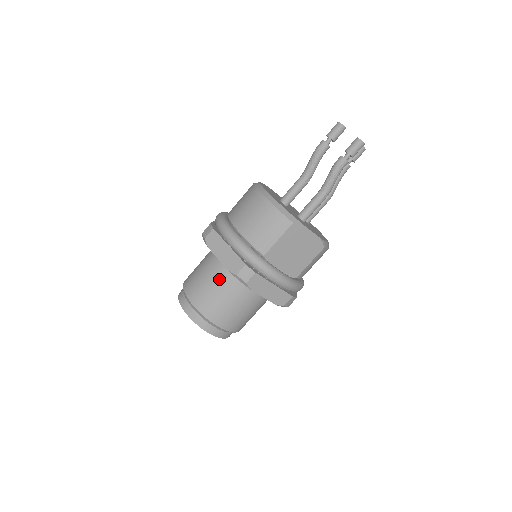
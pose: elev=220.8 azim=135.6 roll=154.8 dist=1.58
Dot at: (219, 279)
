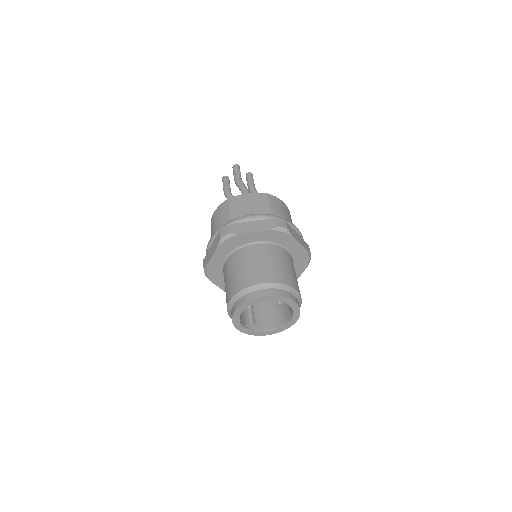
Dot at: (230, 268)
